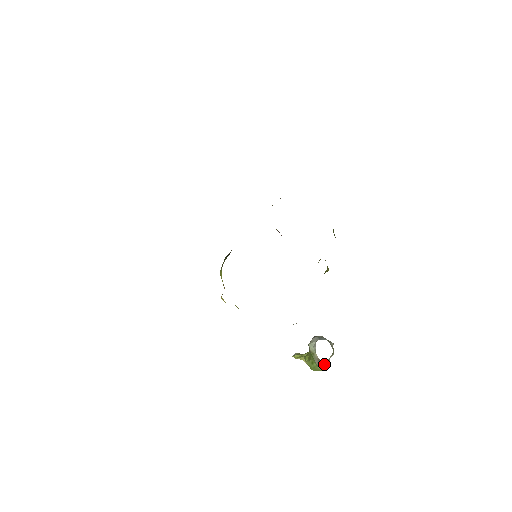
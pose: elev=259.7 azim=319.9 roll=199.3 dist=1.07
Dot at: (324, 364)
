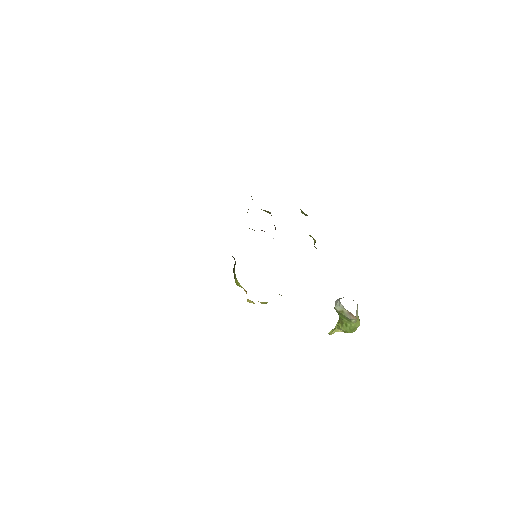
Dot at: occluded
